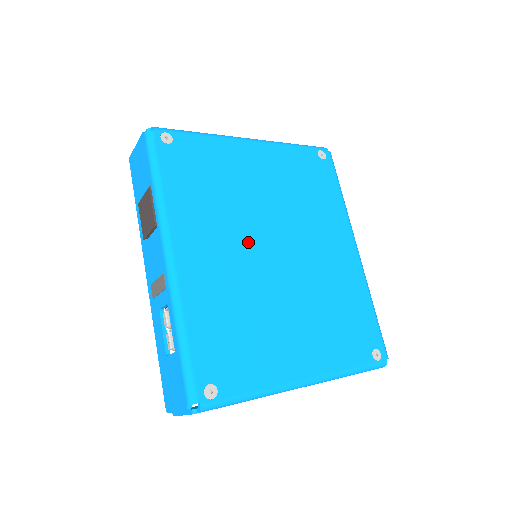
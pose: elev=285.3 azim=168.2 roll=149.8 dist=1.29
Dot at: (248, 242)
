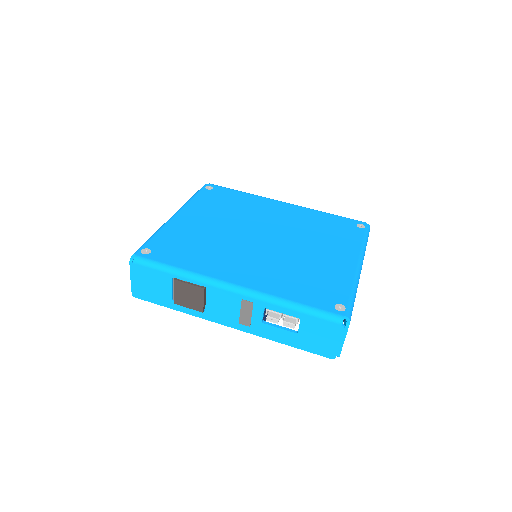
Dot at: (248, 247)
